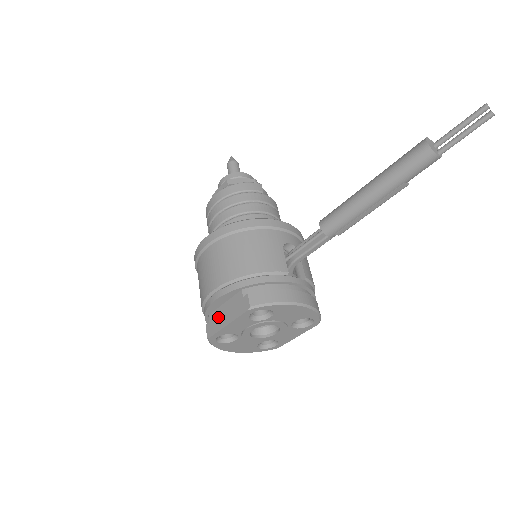
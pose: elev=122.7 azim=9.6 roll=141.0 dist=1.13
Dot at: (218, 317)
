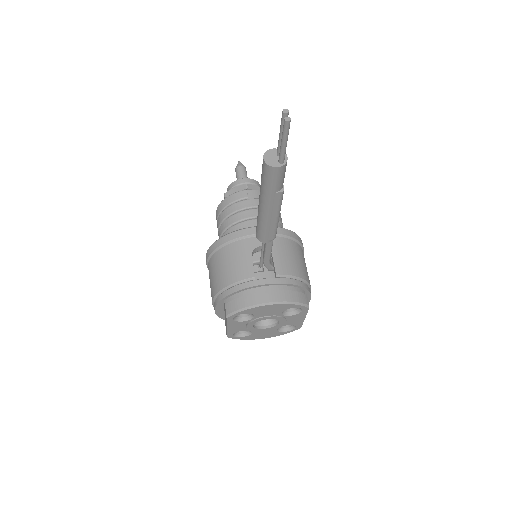
Dot at: (225, 321)
